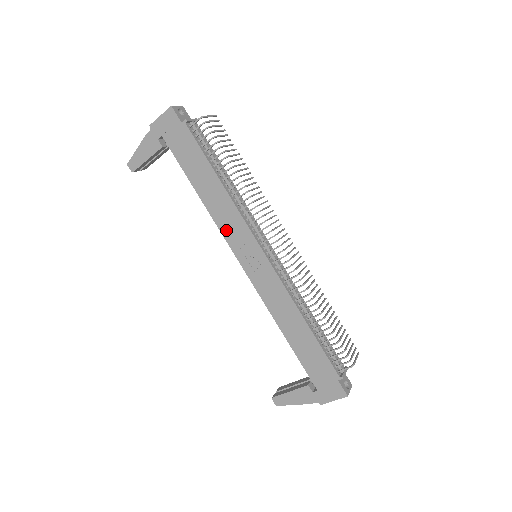
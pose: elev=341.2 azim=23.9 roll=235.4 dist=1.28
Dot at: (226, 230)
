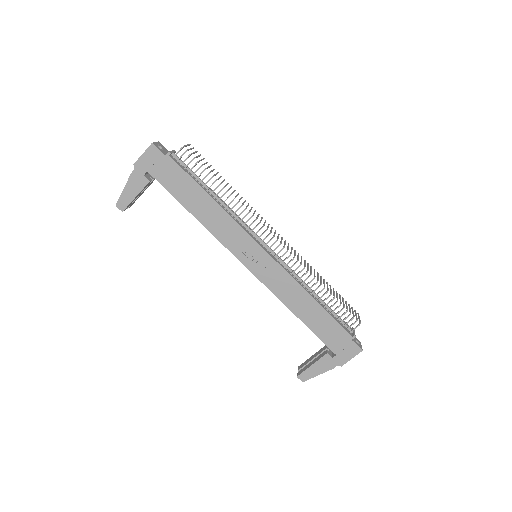
Dot at: (226, 240)
